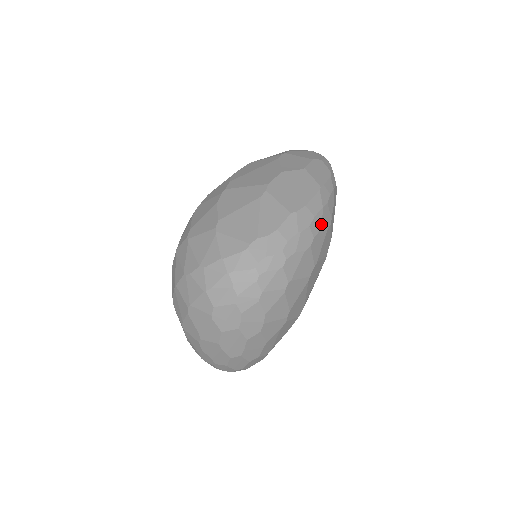
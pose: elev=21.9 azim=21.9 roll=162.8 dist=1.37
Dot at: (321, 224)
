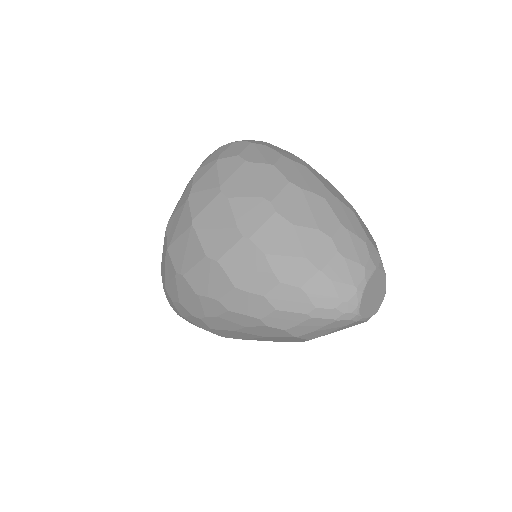
Dot at: occluded
